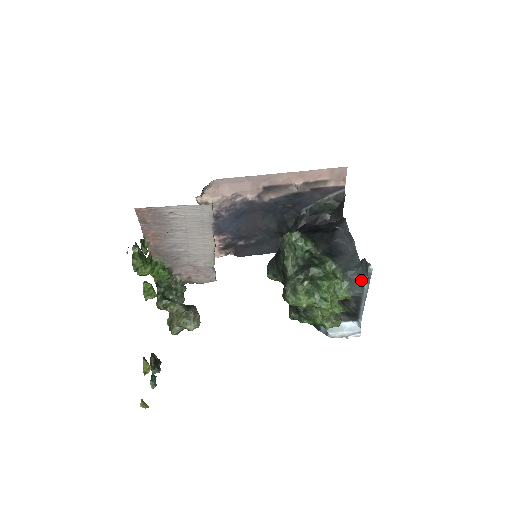
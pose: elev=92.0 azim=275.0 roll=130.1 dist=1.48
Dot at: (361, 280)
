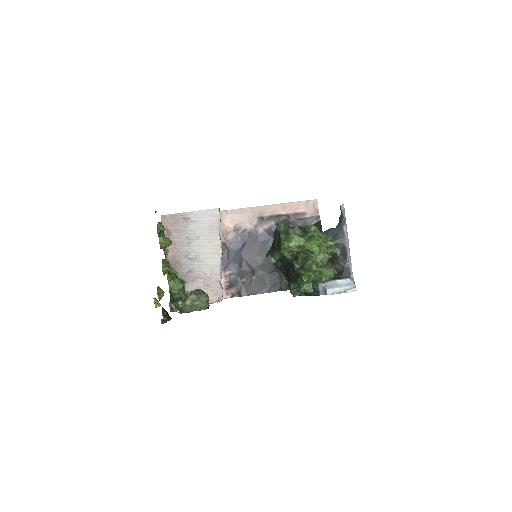
Dot at: (340, 226)
